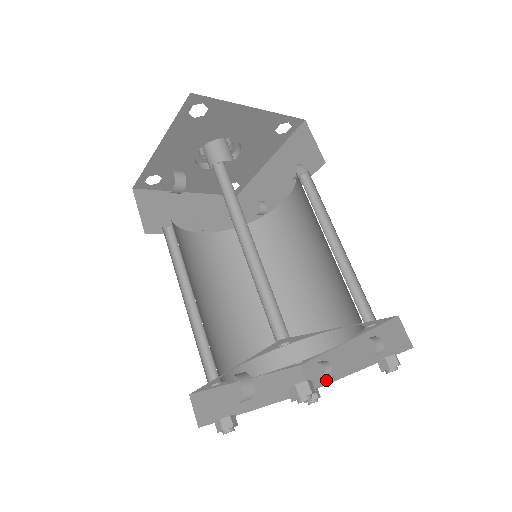
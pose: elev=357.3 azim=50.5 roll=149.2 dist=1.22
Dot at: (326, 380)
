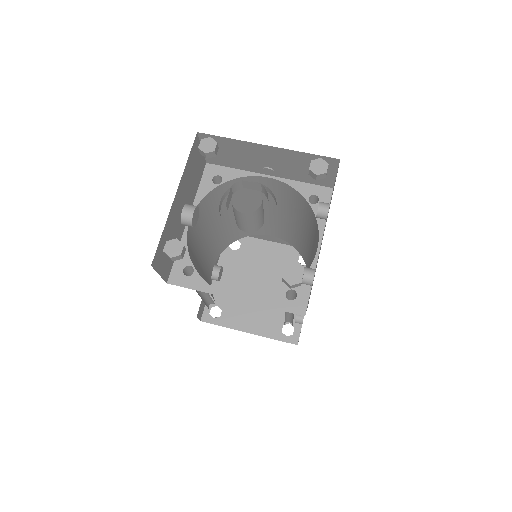
Dot at: occluded
